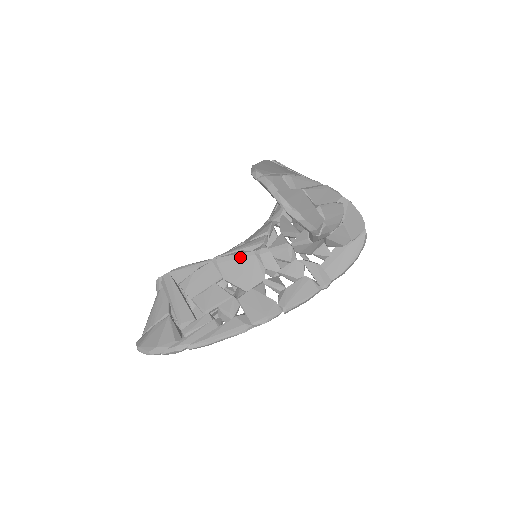
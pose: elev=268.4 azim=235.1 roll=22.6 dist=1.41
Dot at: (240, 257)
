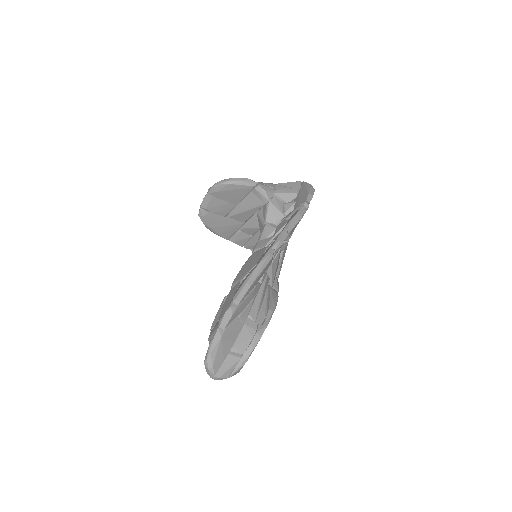
Dot at: (244, 264)
